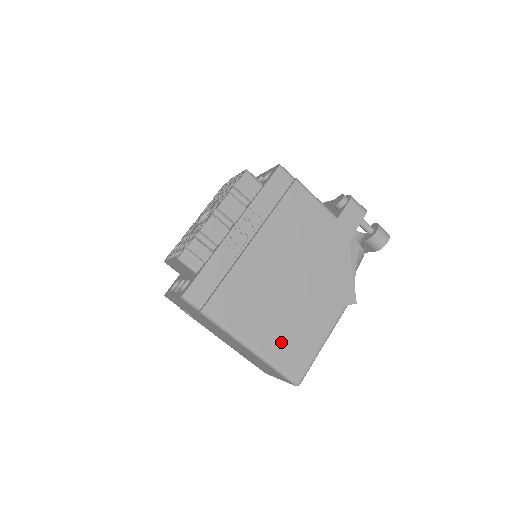
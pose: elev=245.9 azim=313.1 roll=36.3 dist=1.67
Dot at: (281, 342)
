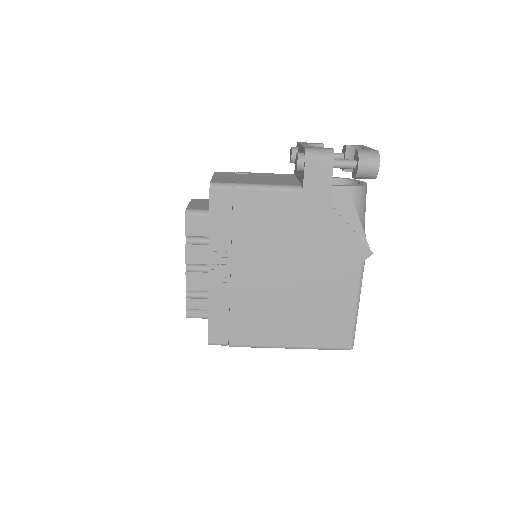
Dot at: (313, 330)
